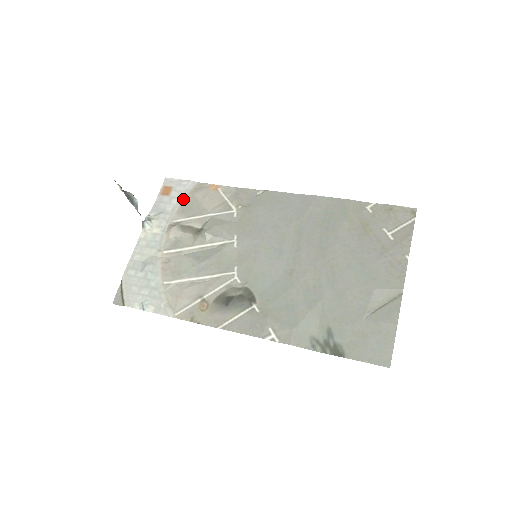
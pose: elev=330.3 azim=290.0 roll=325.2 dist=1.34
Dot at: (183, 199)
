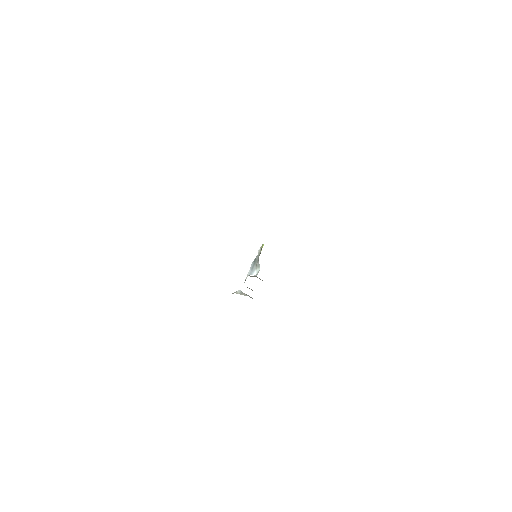
Dot at: occluded
